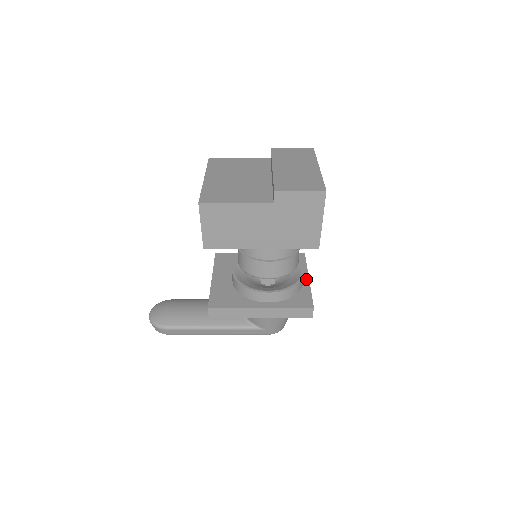
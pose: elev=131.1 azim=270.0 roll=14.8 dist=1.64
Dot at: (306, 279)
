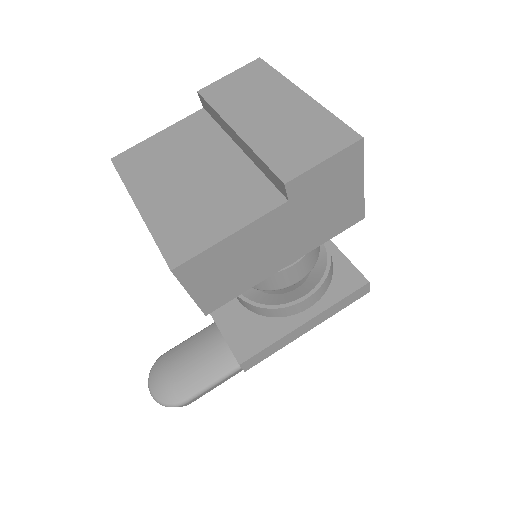
Dot at: (327, 242)
